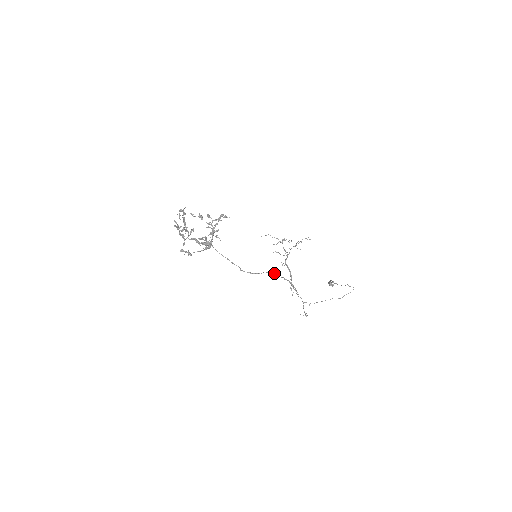
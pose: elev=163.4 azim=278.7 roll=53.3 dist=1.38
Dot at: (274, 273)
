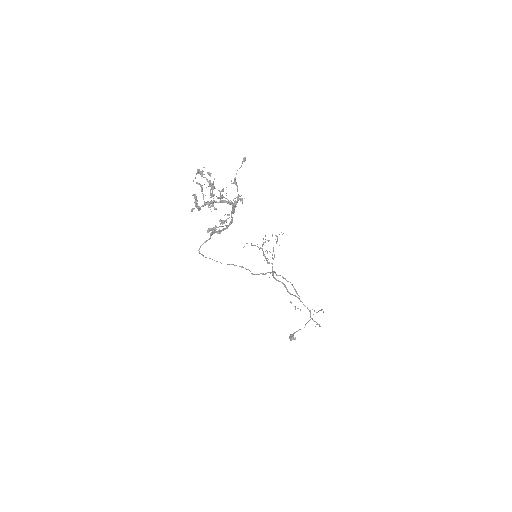
Dot at: (277, 275)
